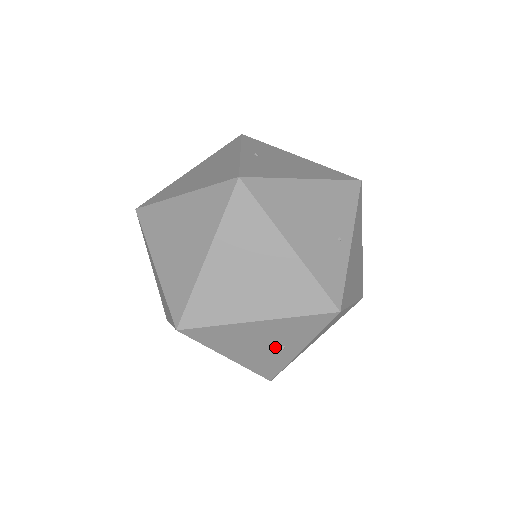
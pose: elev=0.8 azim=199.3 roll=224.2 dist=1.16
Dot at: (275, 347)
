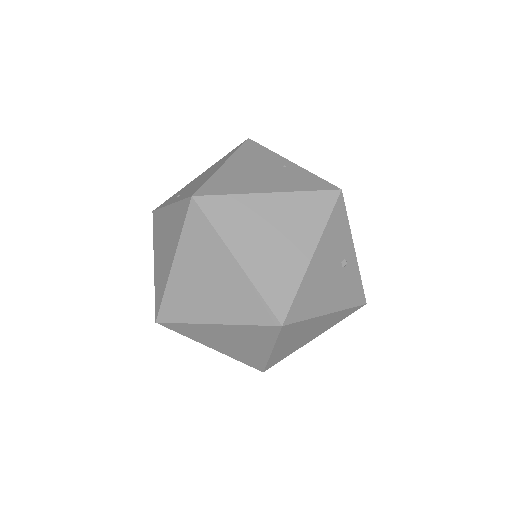
Dot at: (341, 267)
